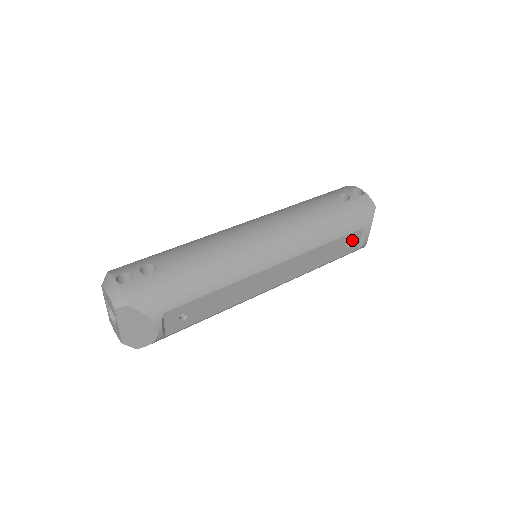
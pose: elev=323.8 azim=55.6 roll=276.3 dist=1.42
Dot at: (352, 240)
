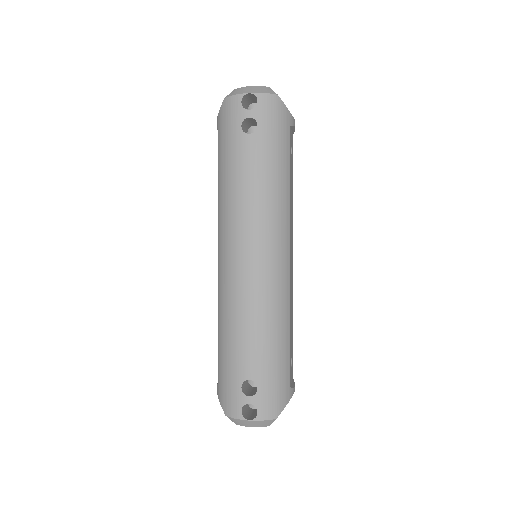
Dot at: (291, 144)
